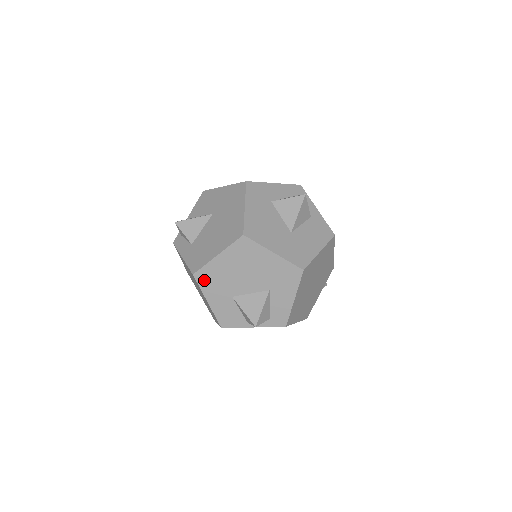
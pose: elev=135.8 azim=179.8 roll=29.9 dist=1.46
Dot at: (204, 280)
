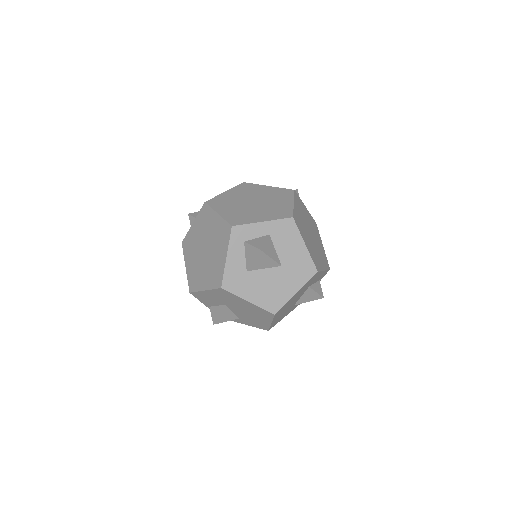
Dot at: (275, 324)
